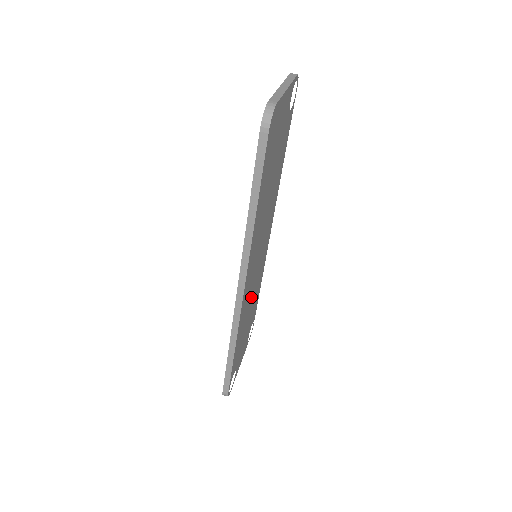
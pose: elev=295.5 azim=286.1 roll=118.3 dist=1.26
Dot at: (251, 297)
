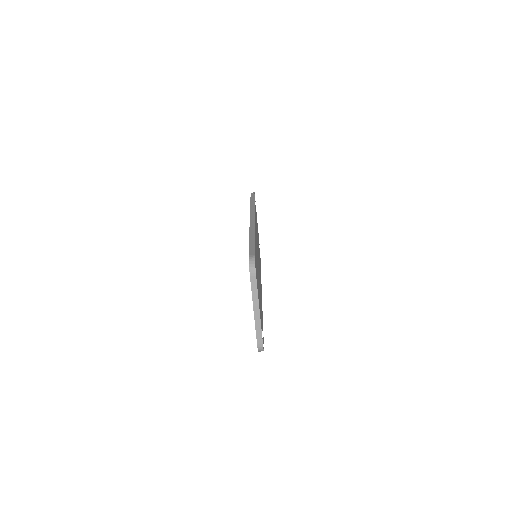
Dot at: occluded
